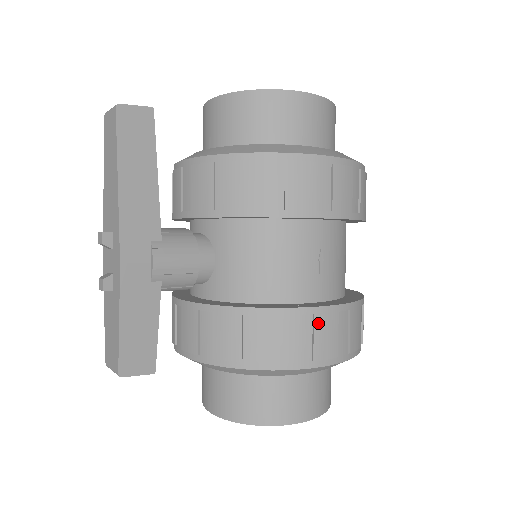
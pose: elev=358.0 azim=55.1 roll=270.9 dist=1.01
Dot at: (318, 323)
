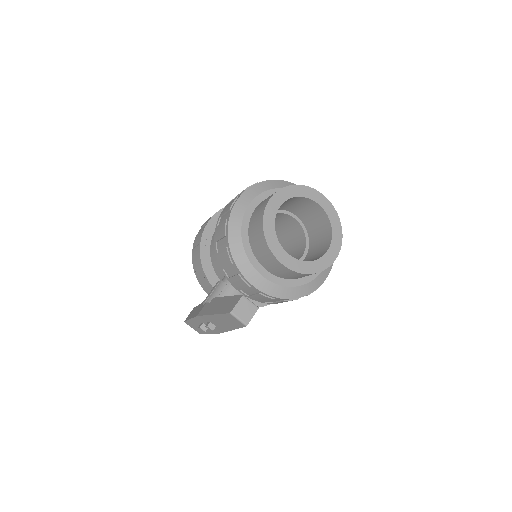
Dot at: occluded
